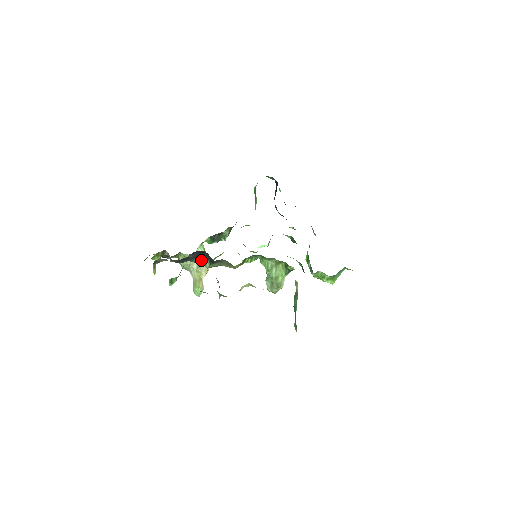
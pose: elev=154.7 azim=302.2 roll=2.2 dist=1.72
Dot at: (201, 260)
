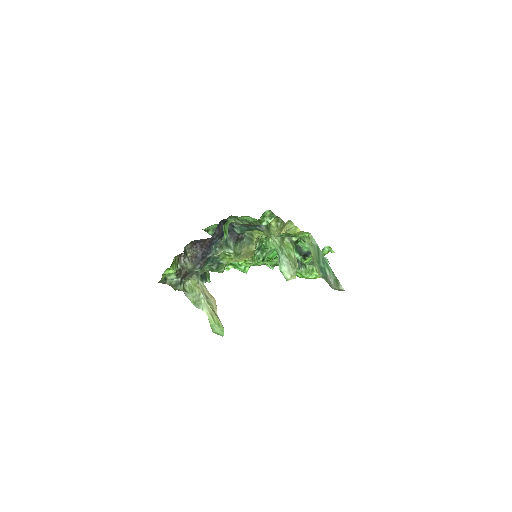
Dot at: (224, 243)
